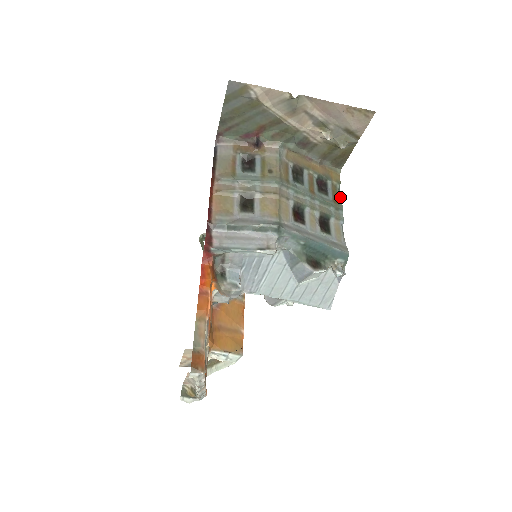
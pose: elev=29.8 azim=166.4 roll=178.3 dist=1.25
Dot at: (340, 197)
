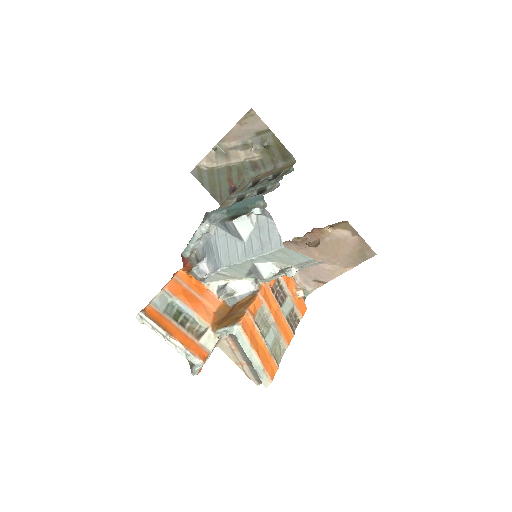
Dot at: occluded
